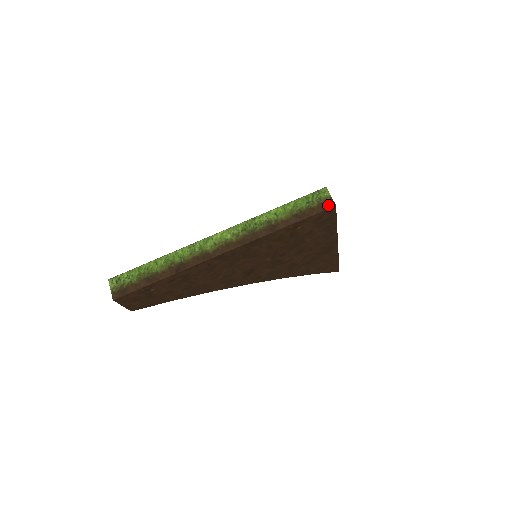
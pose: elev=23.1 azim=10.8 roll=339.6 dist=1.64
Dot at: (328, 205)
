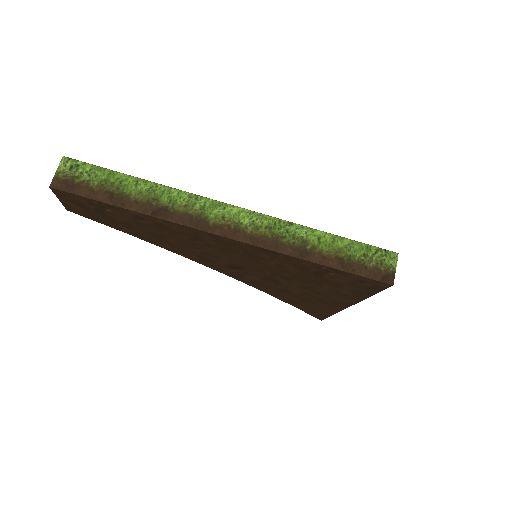
Dot at: (385, 277)
